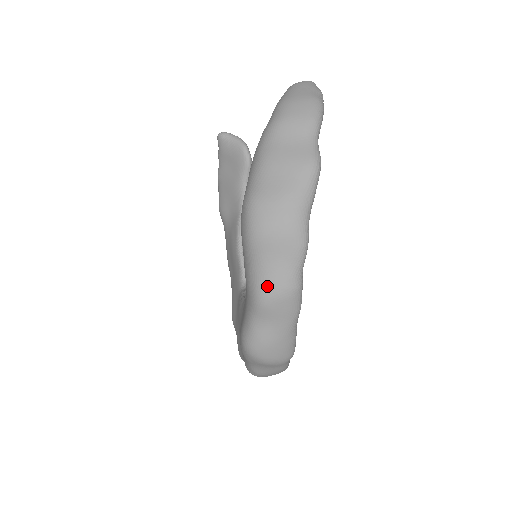
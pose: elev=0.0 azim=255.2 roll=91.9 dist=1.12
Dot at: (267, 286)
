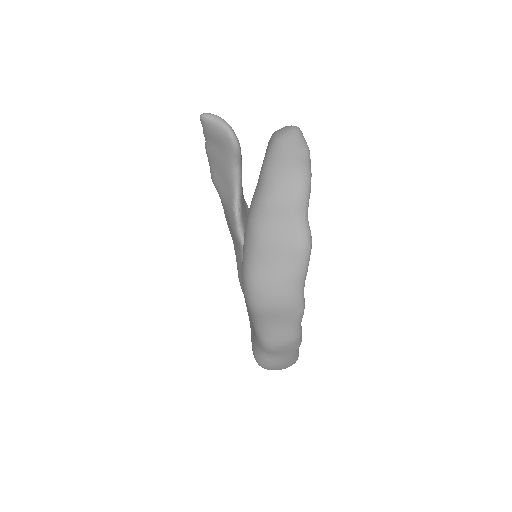
Dot at: (272, 339)
